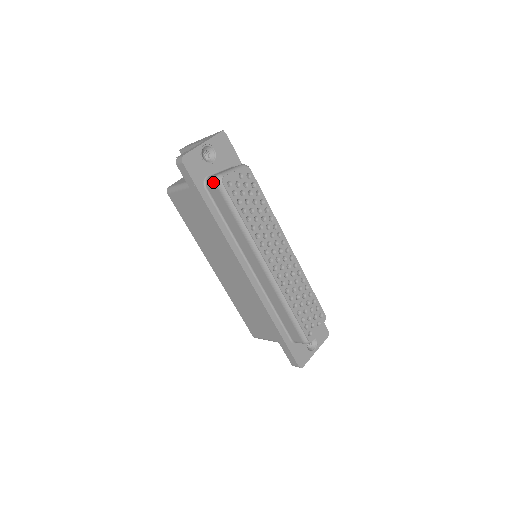
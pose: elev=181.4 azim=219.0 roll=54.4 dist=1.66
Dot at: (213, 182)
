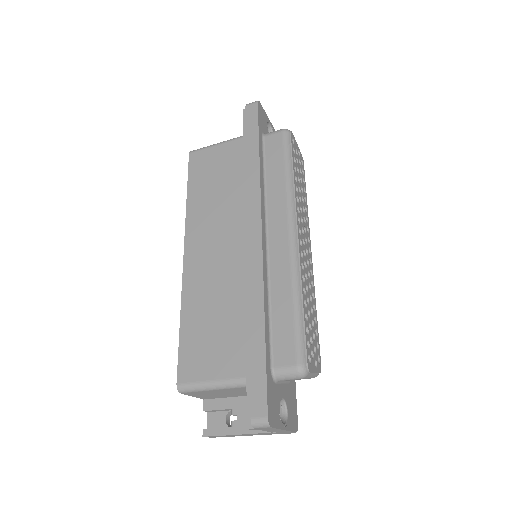
Dot at: (278, 130)
